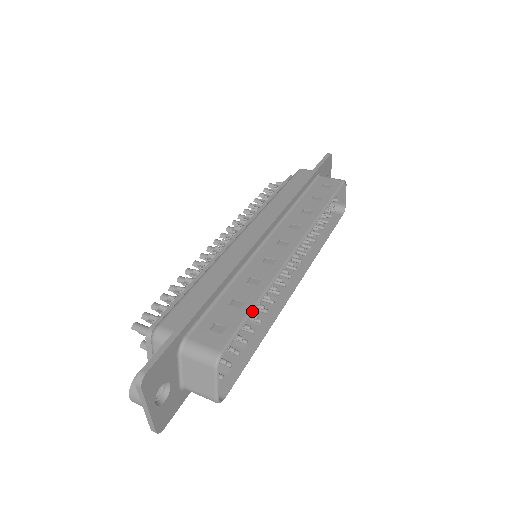
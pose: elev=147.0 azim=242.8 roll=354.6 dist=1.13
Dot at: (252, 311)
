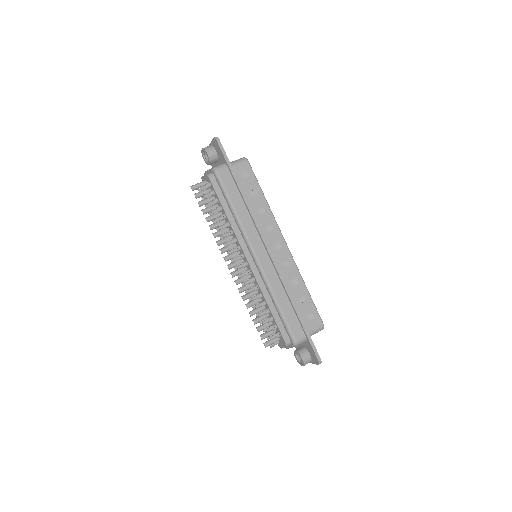
Dot at: occluded
